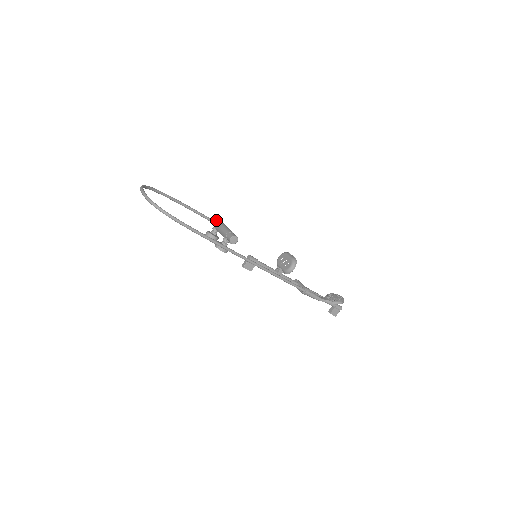
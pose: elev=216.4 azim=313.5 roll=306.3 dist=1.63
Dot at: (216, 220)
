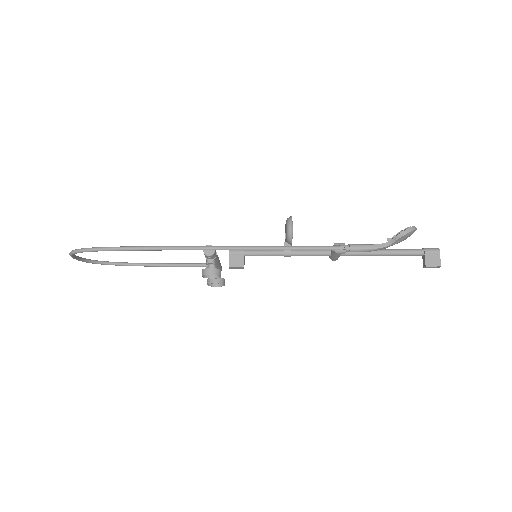
Dot at: occluded
